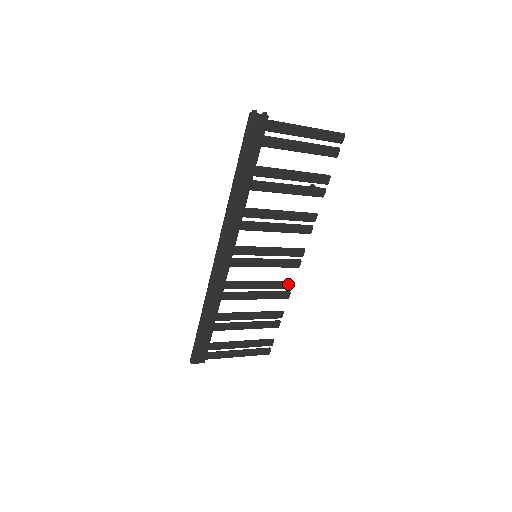
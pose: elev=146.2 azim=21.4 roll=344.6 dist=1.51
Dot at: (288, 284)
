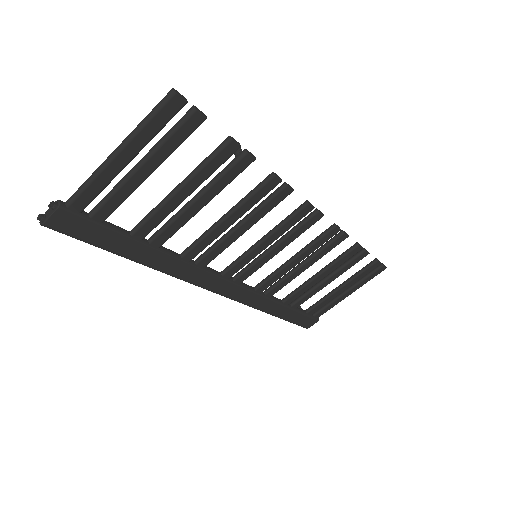
Dot at: (330, 233)
